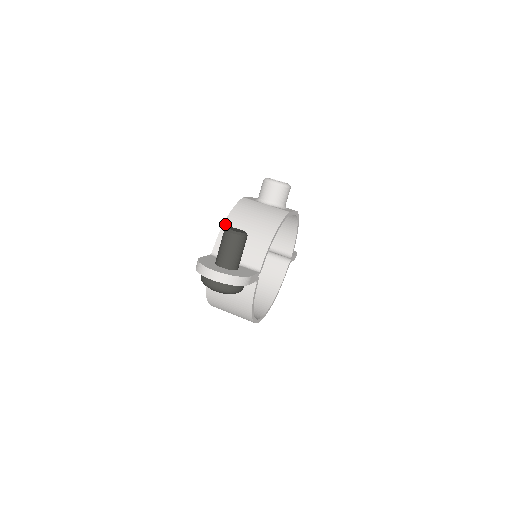
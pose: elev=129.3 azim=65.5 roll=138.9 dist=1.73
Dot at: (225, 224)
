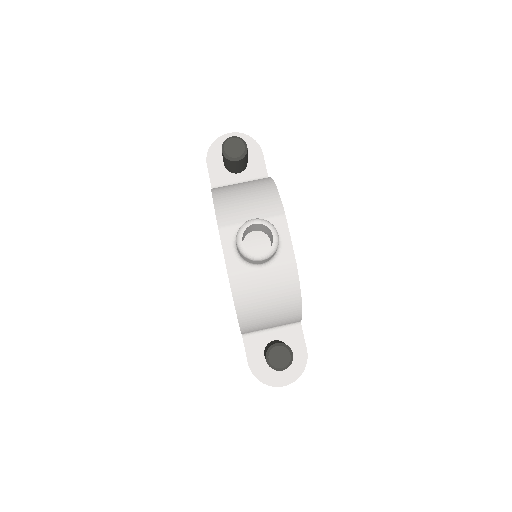
Dot at: (241, 323)
